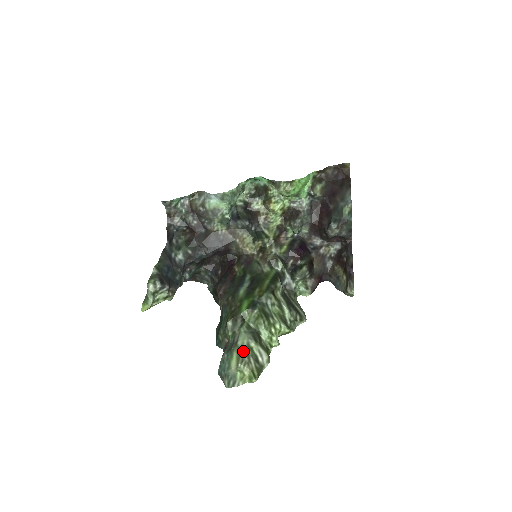
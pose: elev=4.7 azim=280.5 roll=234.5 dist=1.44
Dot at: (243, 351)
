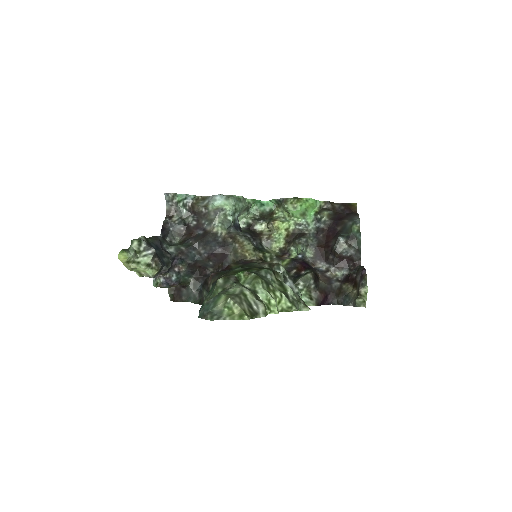
Dot at: (234, 294)
